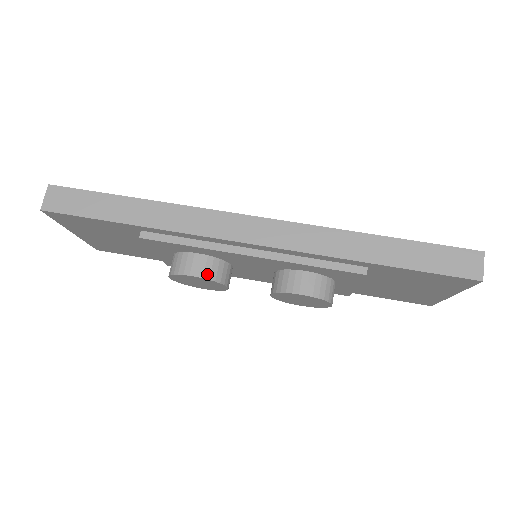
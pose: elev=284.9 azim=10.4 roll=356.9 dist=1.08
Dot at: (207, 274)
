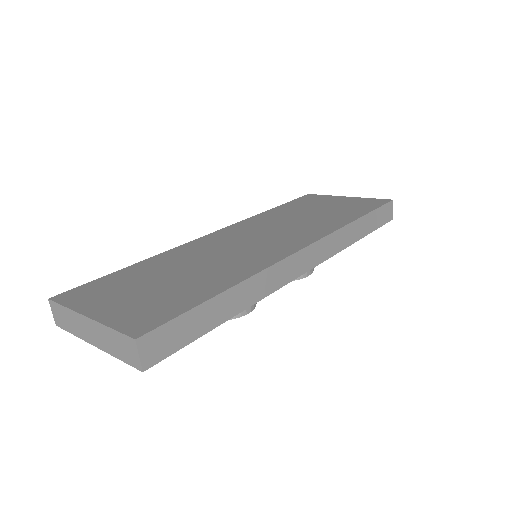
Dot at: occluded
